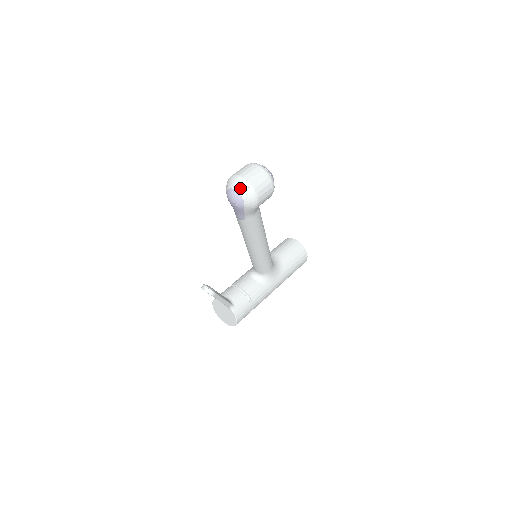
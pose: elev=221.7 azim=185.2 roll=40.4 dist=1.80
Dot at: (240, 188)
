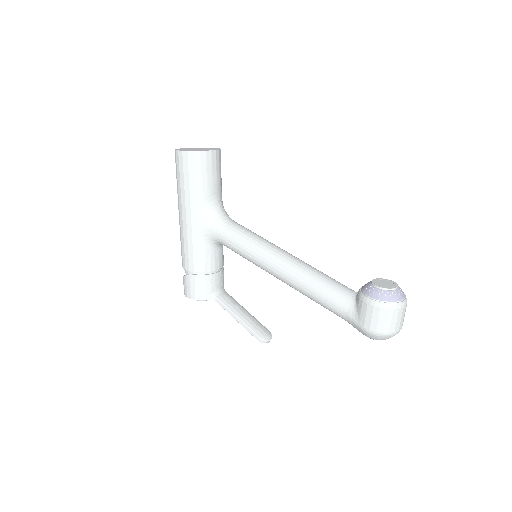
Dot at: occluded
